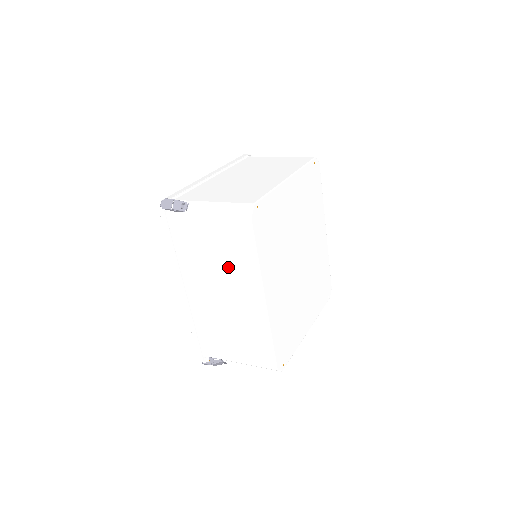
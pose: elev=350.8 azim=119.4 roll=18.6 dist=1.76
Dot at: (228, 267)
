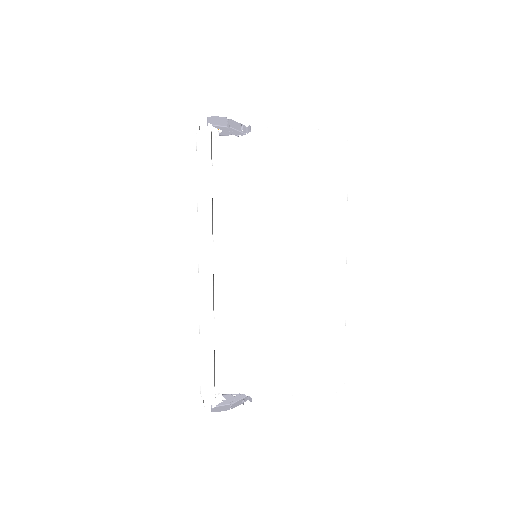
Dot at: (299, 219)
